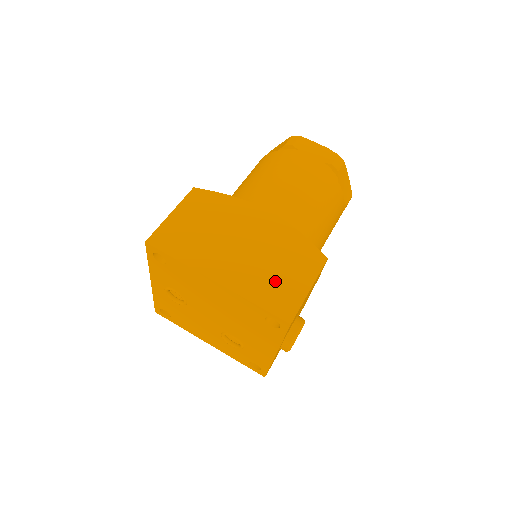
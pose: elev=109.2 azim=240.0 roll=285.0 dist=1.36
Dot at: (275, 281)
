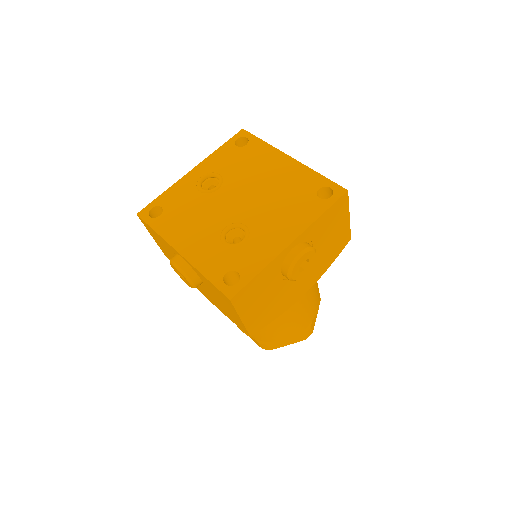
Dot at: occluded
